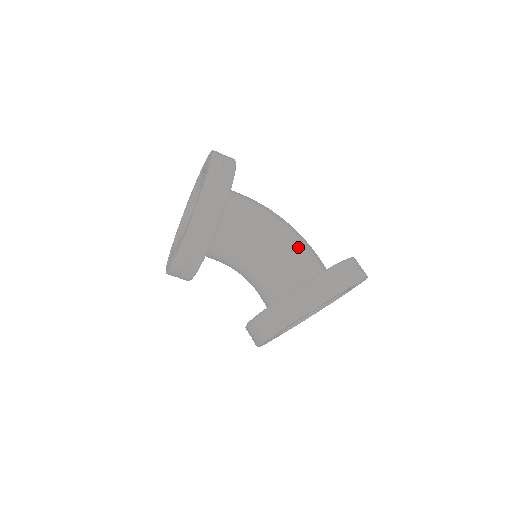
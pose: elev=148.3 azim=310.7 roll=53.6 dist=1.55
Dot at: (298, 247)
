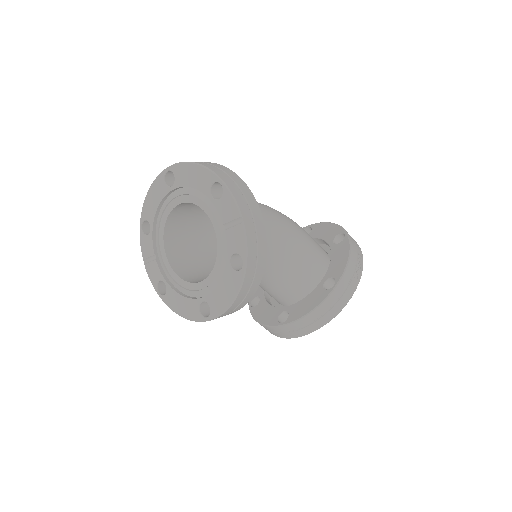
Dot at: (302, 240)
